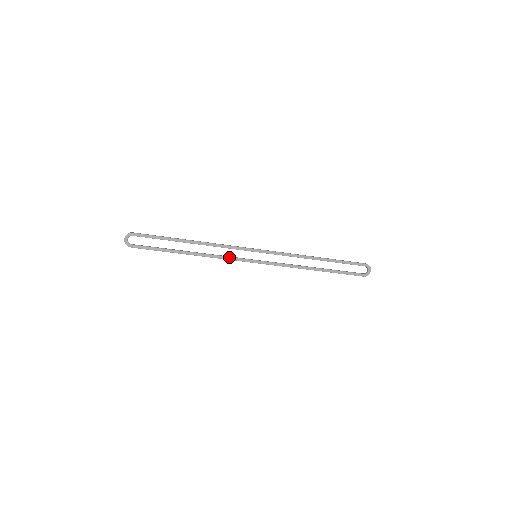
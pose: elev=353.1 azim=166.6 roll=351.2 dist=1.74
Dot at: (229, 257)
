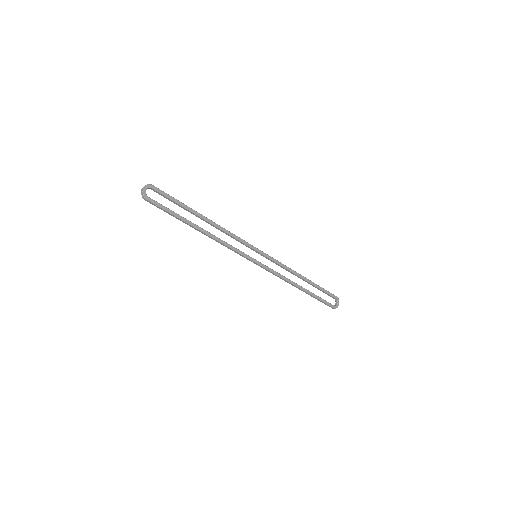
Dot at: (234, 247)
